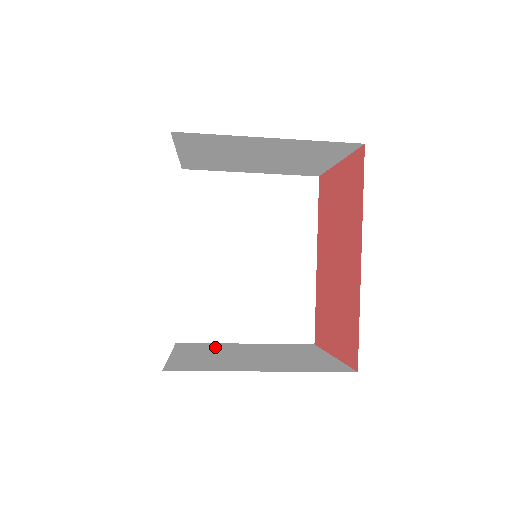
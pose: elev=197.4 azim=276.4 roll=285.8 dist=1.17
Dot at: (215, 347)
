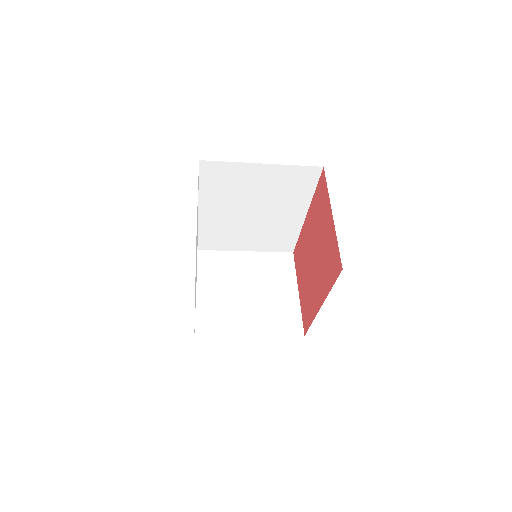
Dot at: (224, 266)
